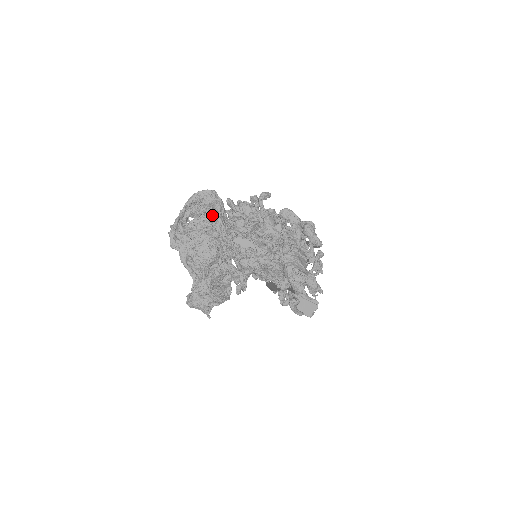
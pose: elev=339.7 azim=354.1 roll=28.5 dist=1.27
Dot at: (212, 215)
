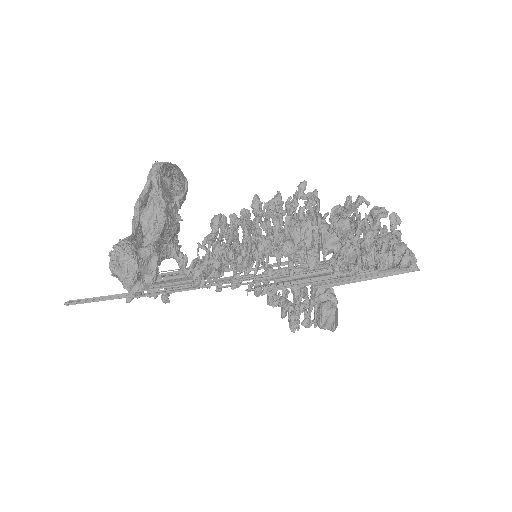
Dot at: occluded
